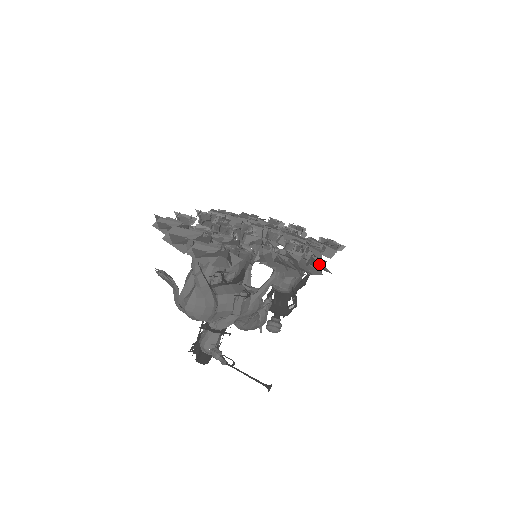
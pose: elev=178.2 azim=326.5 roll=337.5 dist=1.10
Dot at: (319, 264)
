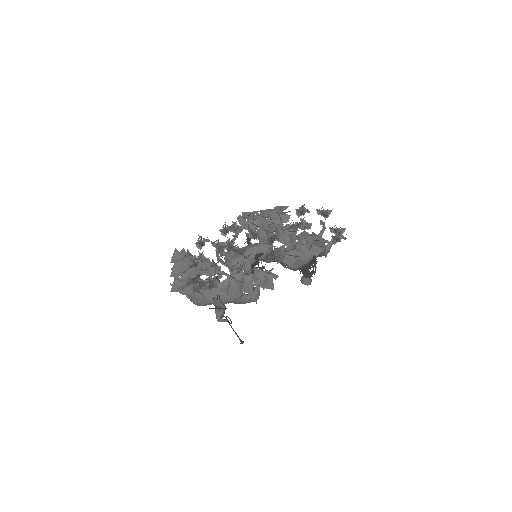
Dot at: (263, 284)
